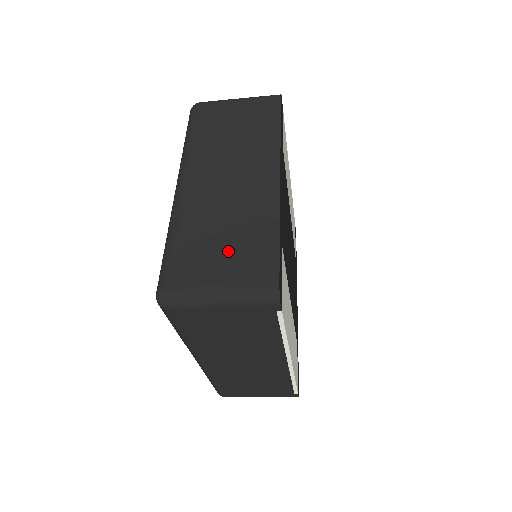
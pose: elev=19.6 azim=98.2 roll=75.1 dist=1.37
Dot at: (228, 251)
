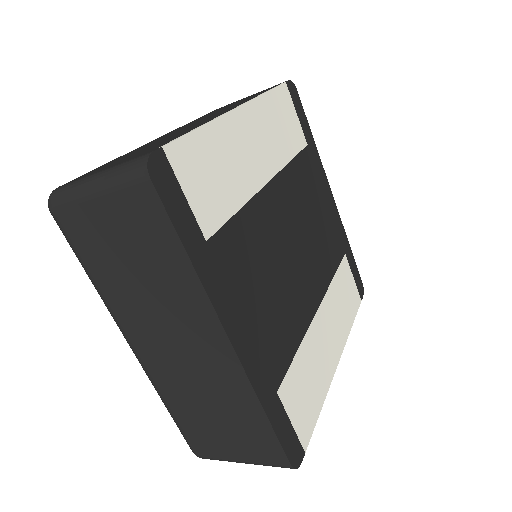
Dot at: (227, 430)
